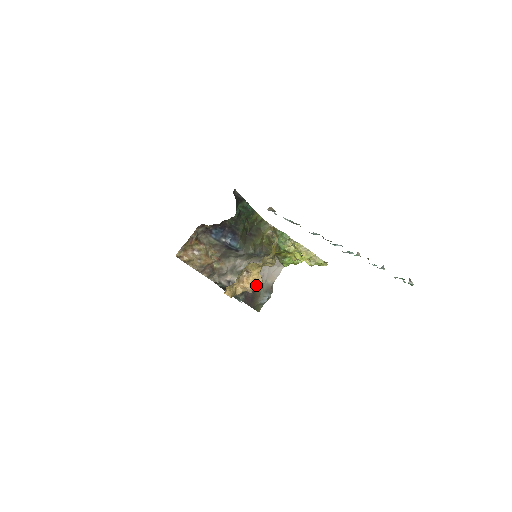
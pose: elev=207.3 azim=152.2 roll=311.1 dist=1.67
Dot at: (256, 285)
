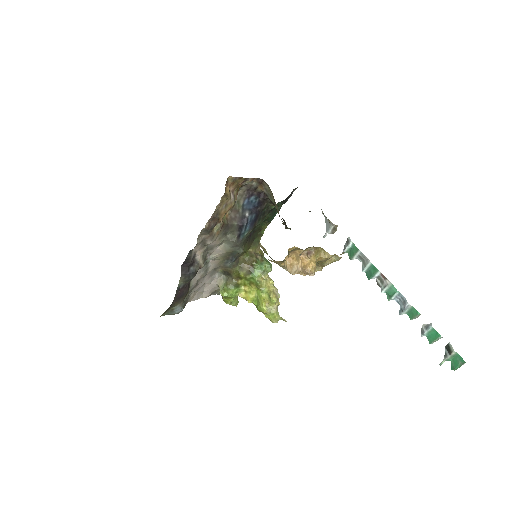
Dot at: (305, 271)
